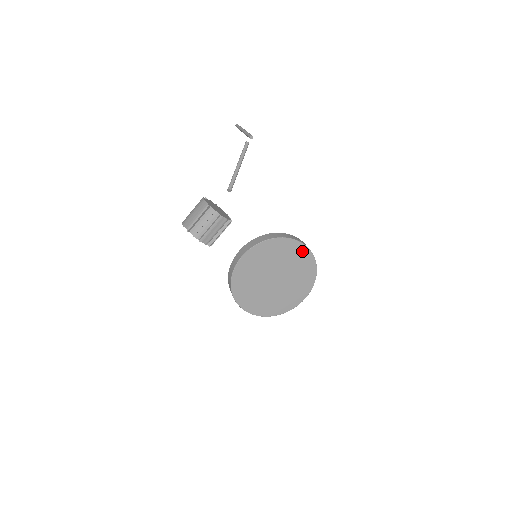
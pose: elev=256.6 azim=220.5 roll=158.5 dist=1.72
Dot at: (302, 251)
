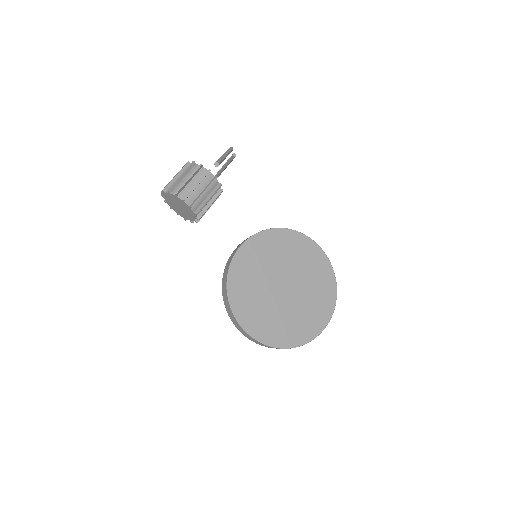
Dot at: (313, 250)
